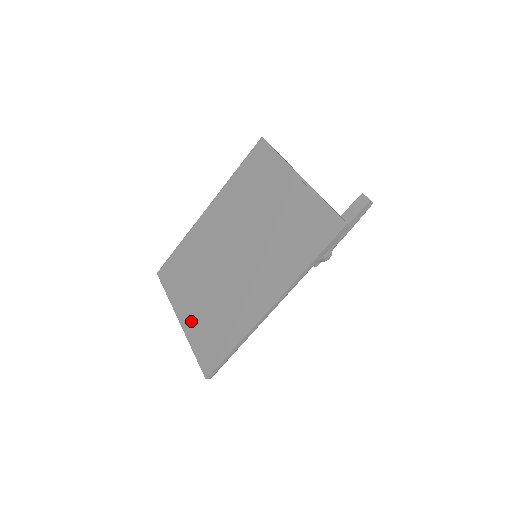
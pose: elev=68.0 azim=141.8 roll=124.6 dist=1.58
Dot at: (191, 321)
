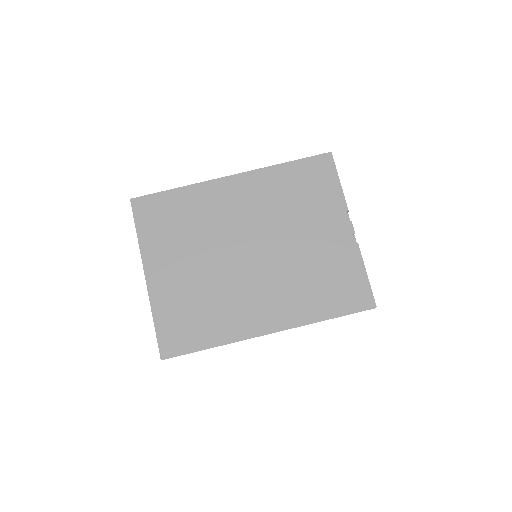
Dot at: (163, 288)
